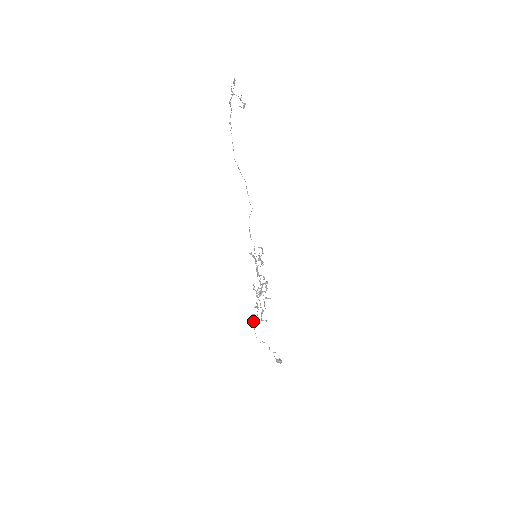
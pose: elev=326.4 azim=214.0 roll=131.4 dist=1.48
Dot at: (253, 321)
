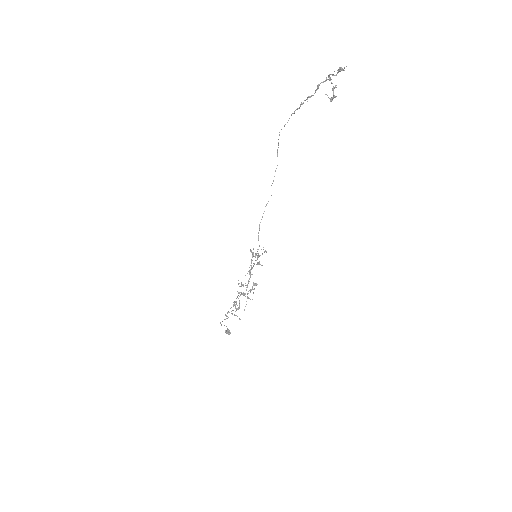
Dot at: (226, 316)
